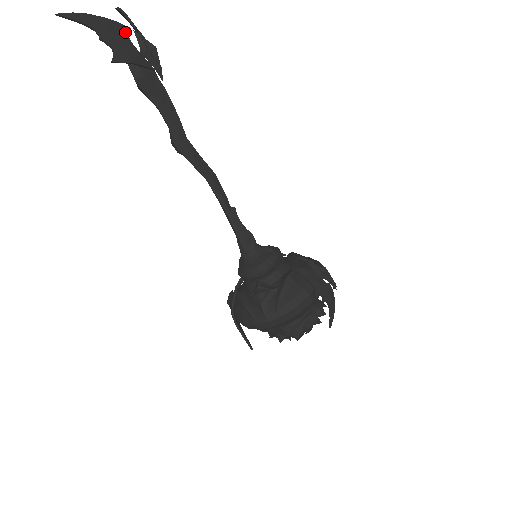
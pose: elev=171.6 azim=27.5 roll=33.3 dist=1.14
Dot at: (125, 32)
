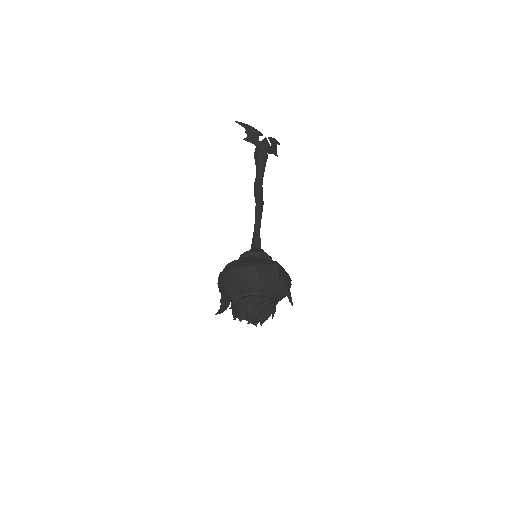
Dot at: (259, 134)
